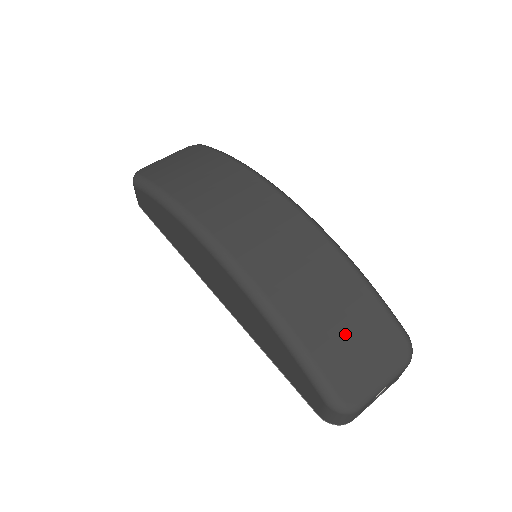
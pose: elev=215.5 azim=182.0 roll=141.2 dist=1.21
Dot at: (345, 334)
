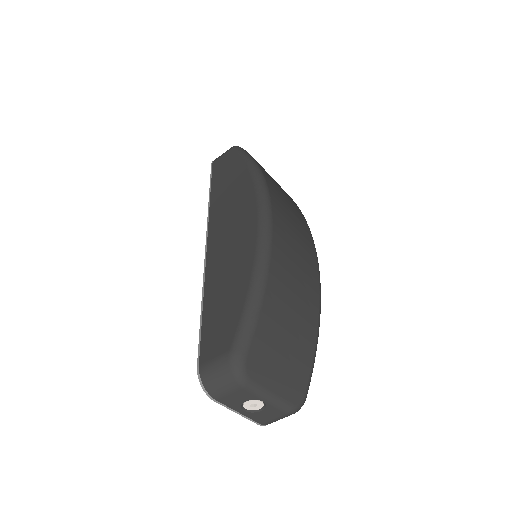
Dot at: (285, 335)
